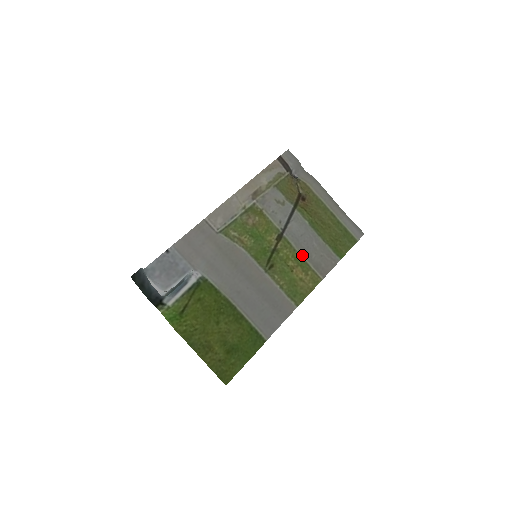
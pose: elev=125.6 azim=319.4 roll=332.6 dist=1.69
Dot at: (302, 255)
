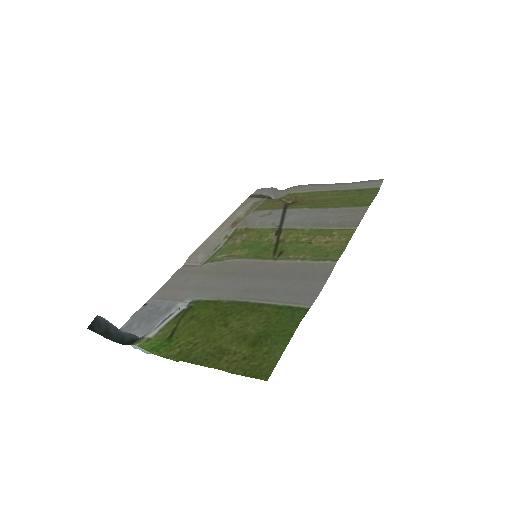
Dot at: (315, 228)
